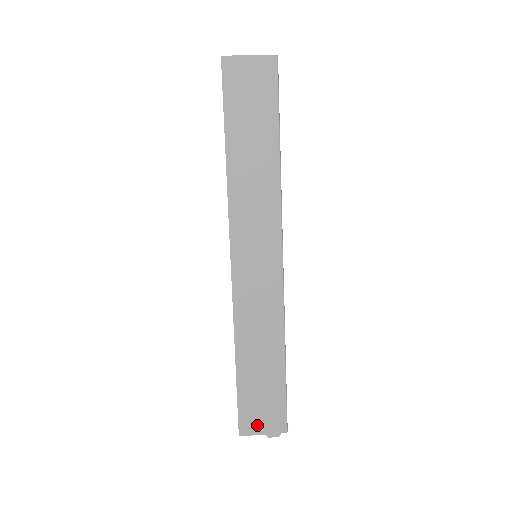
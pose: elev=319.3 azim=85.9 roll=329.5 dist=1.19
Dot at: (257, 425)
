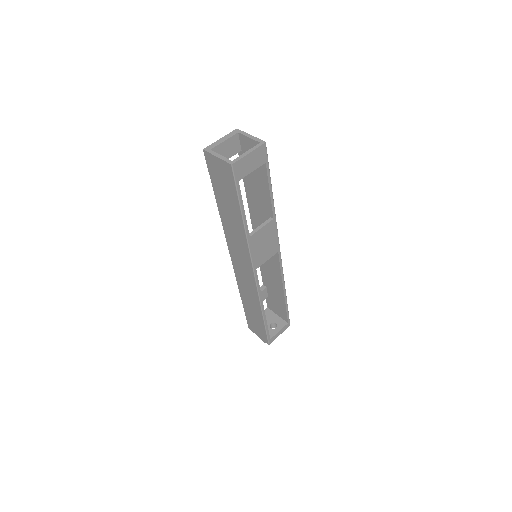
Dot at: (255, 331)
